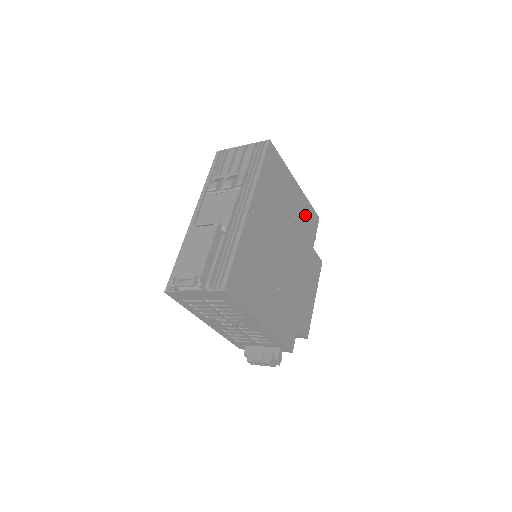
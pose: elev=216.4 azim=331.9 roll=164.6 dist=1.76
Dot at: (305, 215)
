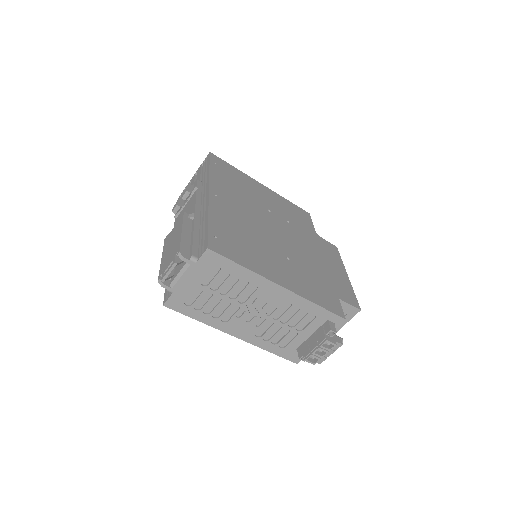
Dot at: (288, 209)
